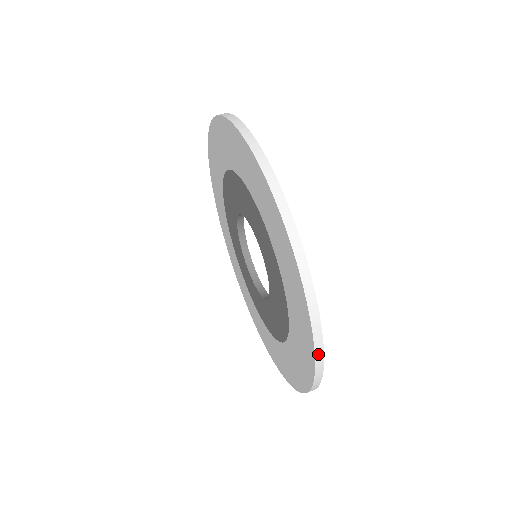
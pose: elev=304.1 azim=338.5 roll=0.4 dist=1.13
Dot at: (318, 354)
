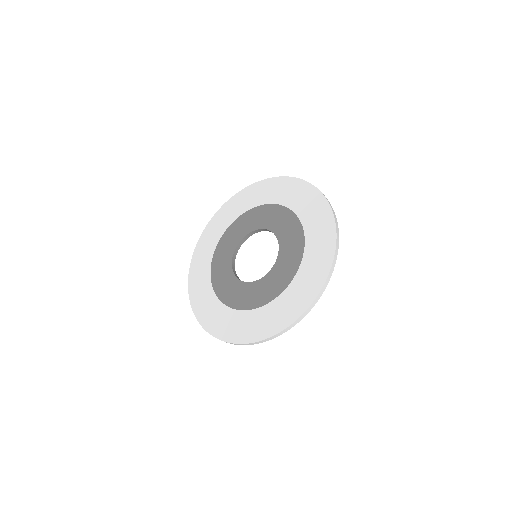
Dot at: (303, 316)
